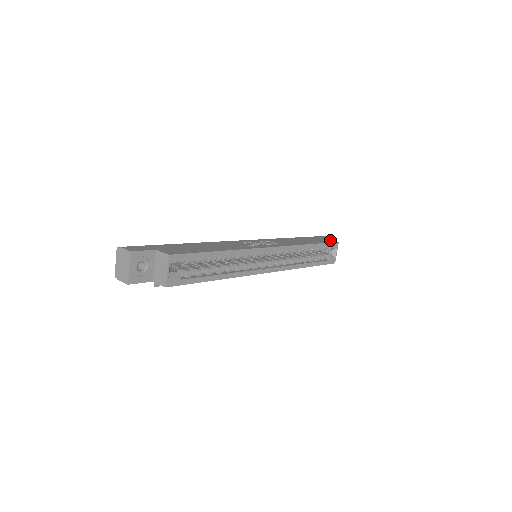
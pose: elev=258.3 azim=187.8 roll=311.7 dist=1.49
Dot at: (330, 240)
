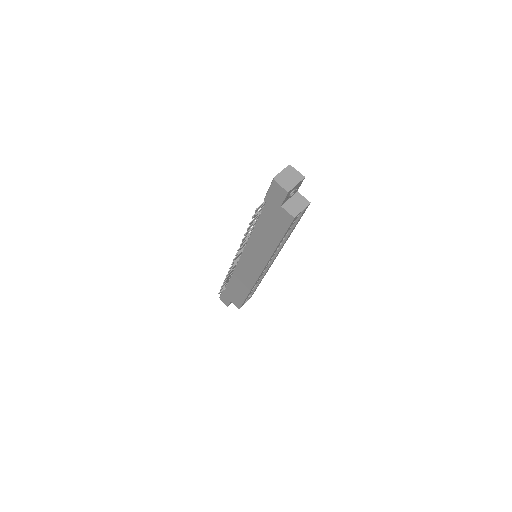
Dot at: occluded
